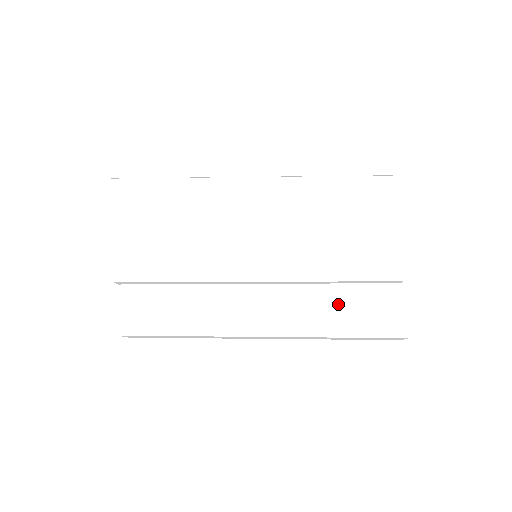
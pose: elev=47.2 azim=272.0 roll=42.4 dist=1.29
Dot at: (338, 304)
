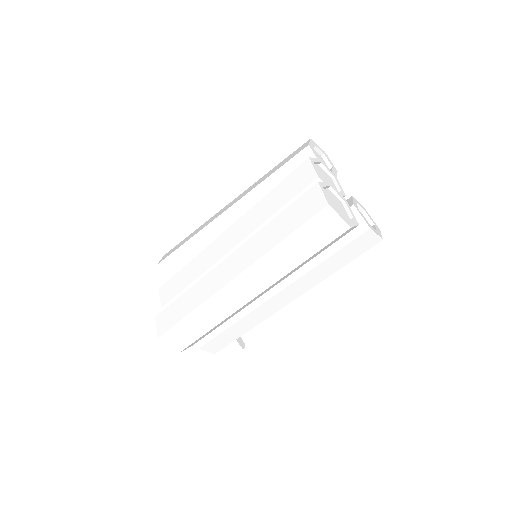
Dot at: (273, 220)
